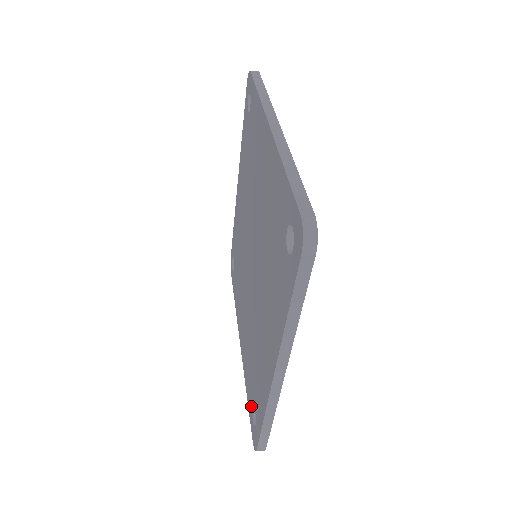
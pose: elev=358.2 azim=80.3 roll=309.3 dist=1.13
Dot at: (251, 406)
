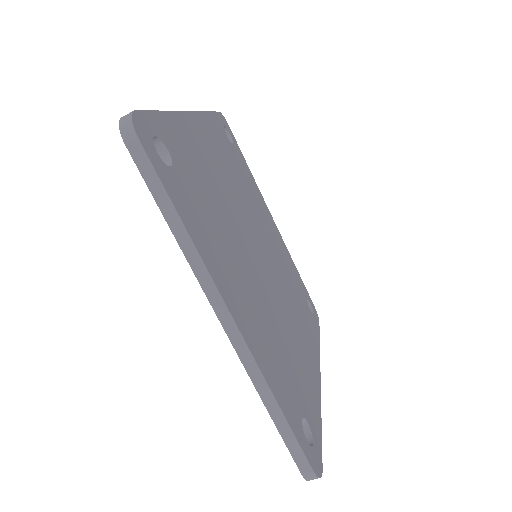
Dot at: occluded
